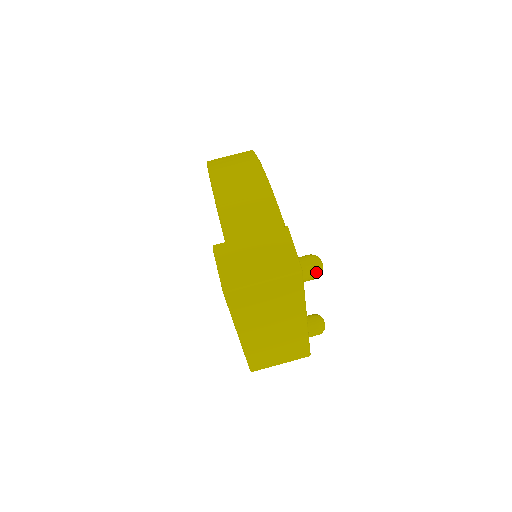
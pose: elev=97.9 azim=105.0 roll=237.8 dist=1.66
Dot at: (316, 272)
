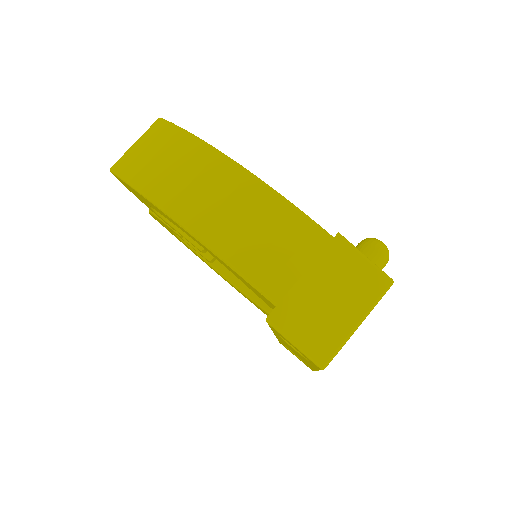
Dot at: (387, 260)
